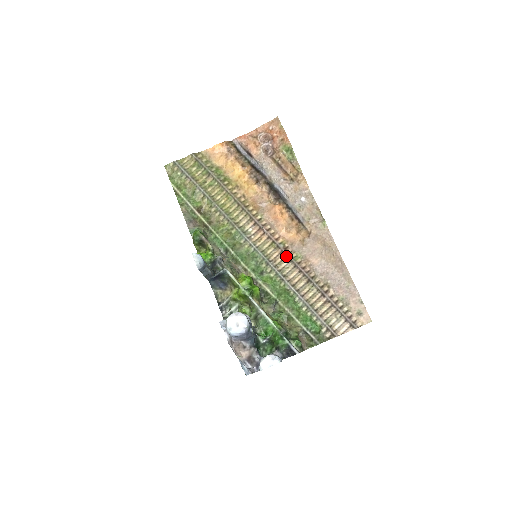
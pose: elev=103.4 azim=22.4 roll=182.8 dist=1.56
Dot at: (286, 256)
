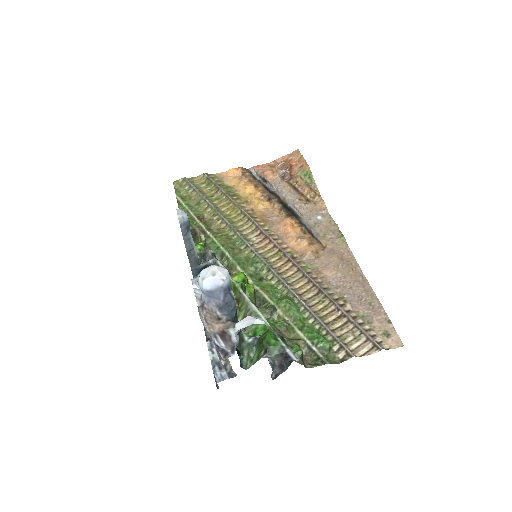
Dot at: (293, 265)
